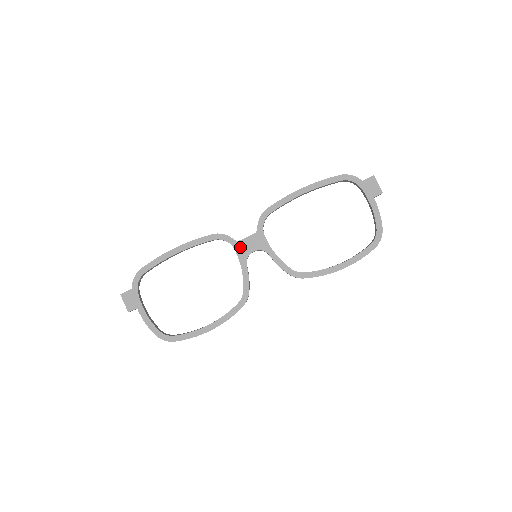
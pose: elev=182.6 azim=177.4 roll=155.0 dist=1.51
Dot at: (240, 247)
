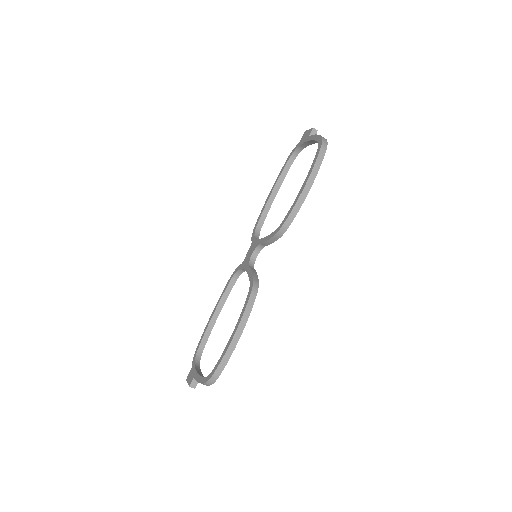
Dot at: (244, 263)
